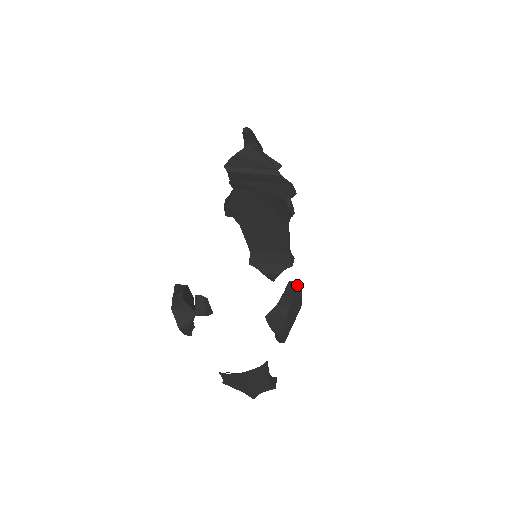
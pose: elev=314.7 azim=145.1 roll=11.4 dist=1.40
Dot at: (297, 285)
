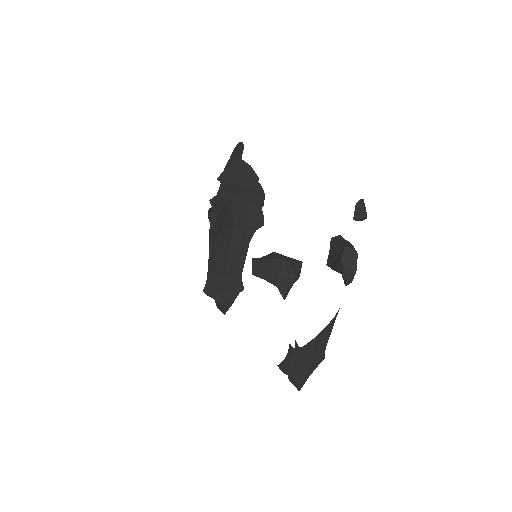
Dot at: (341, 237)
